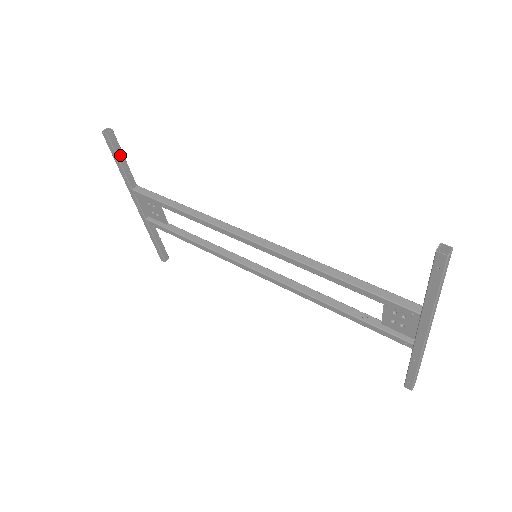
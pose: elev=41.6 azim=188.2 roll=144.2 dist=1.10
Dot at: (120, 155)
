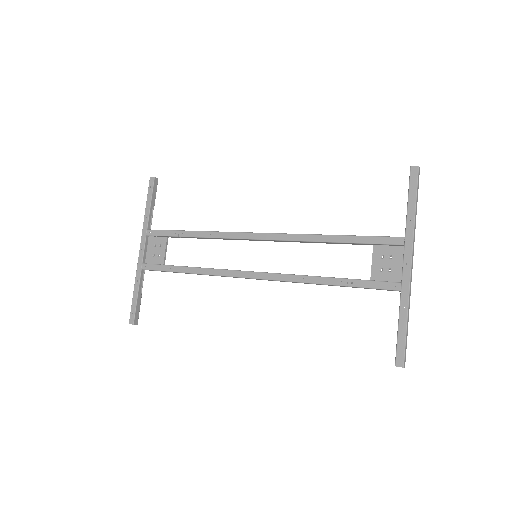
Dot at: (153, 198)
